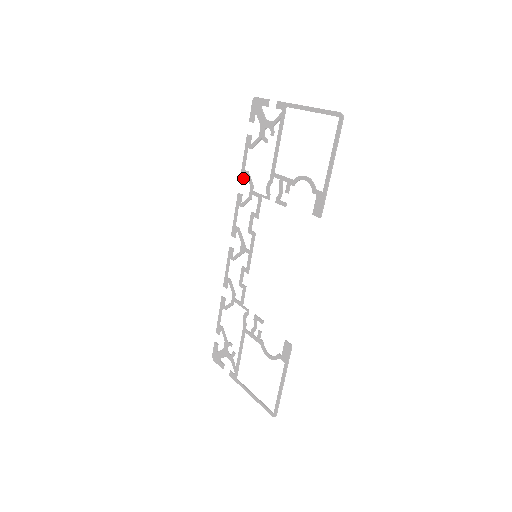
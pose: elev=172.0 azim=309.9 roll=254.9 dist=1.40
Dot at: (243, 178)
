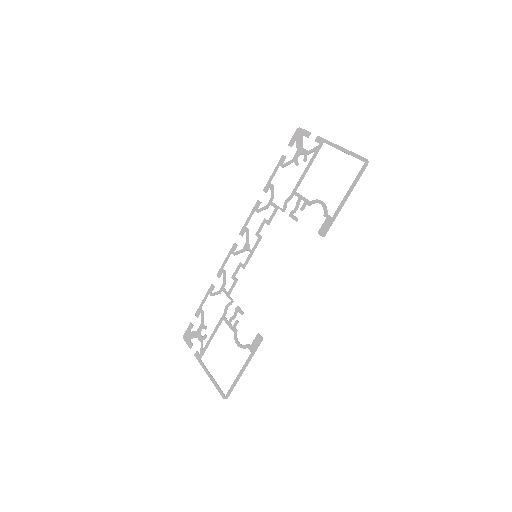
Dot at: (267, 189)
